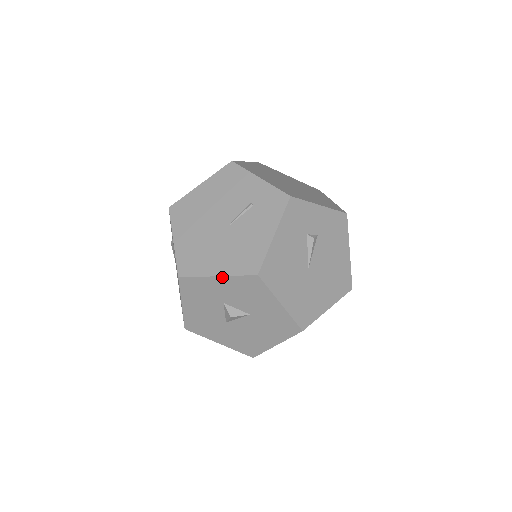
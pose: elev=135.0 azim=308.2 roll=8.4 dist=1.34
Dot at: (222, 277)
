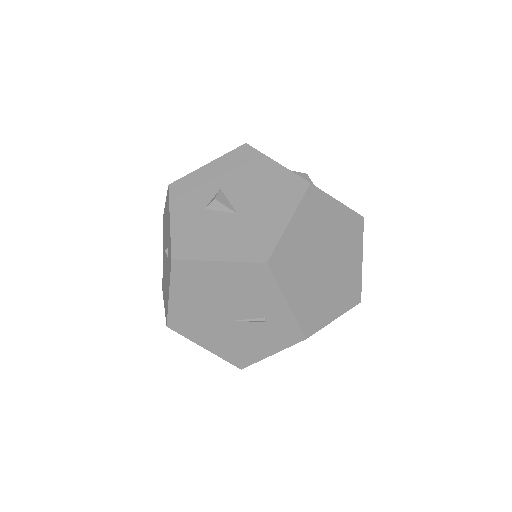
Dot at: (209, 350)
